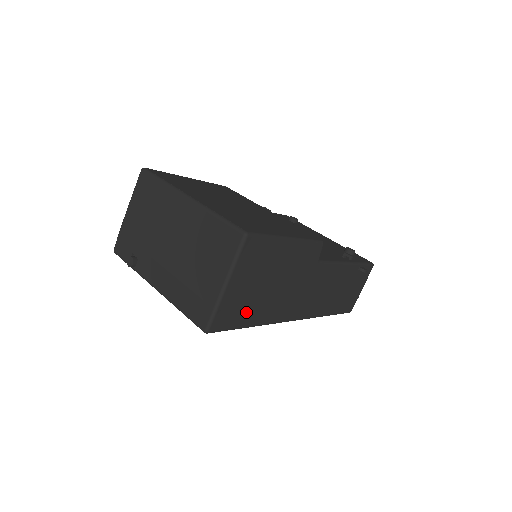
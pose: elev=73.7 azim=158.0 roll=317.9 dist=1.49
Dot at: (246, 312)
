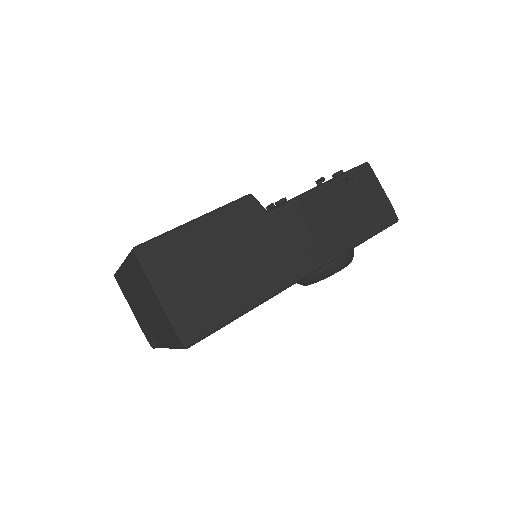
Dot at: (218, 305)
